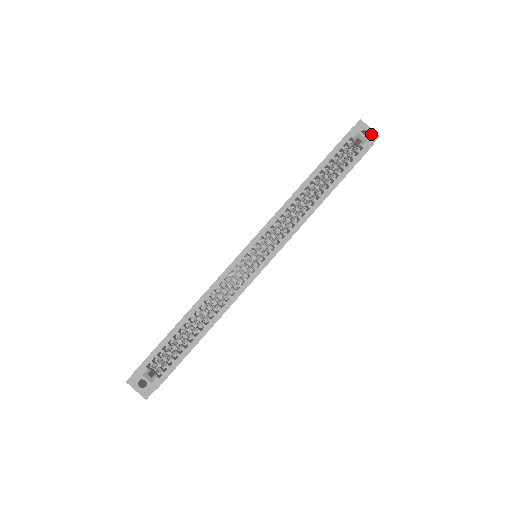
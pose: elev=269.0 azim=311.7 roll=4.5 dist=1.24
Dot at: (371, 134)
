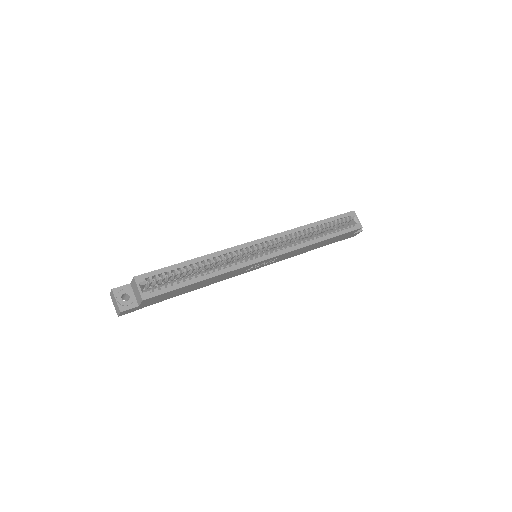
Dot at: occluded
